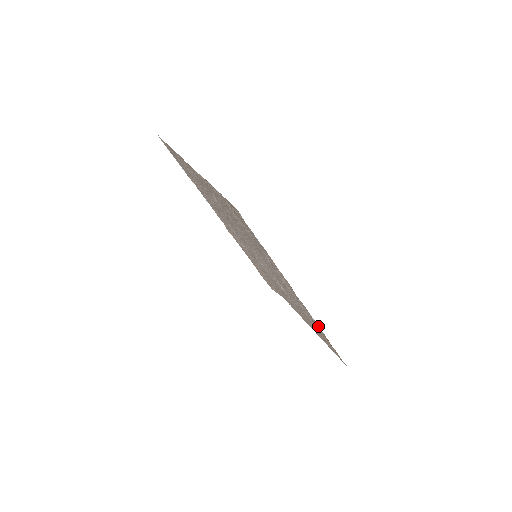
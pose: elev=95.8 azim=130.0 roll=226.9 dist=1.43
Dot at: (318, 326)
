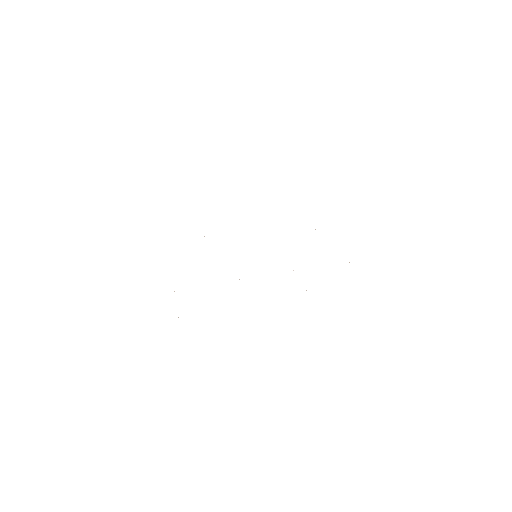
Dot at: occluded
